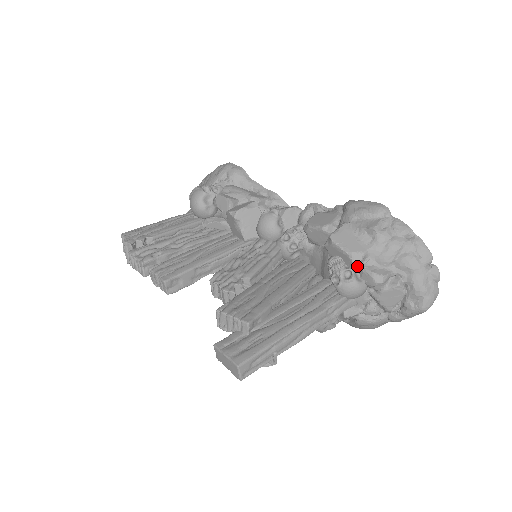
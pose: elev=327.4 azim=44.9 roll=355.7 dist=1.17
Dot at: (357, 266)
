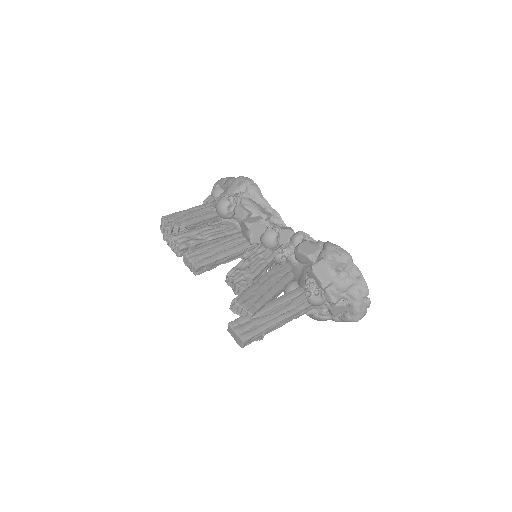
Dot at: (323, 289)
